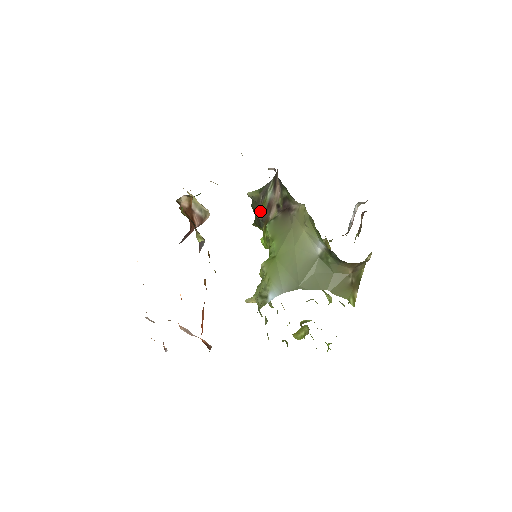
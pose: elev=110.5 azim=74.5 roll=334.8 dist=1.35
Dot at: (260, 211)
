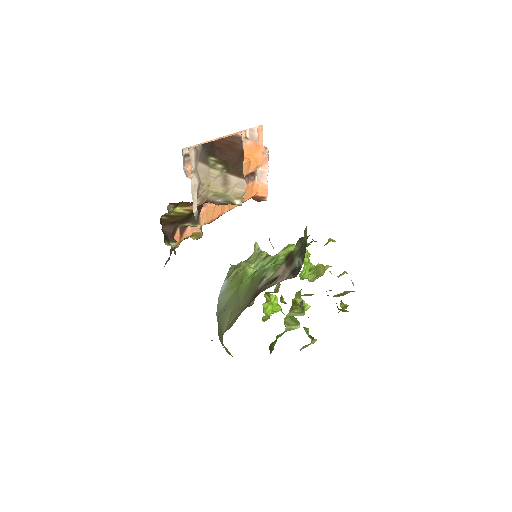
Dot at: (298, 246)
